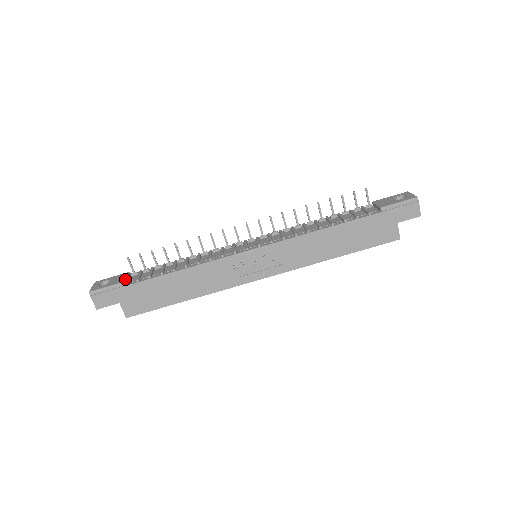
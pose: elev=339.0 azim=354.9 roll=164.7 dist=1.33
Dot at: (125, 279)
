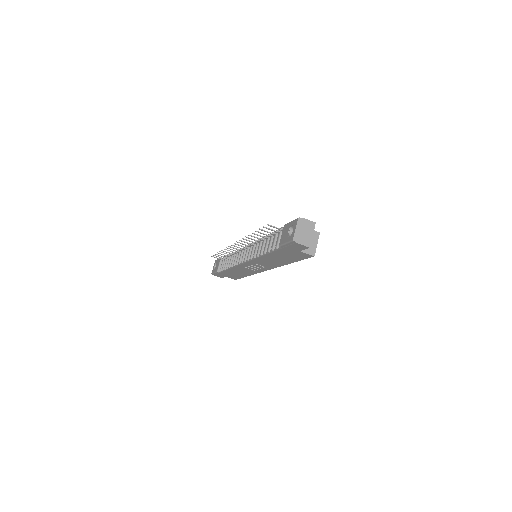
Dot at: (217, 268)
